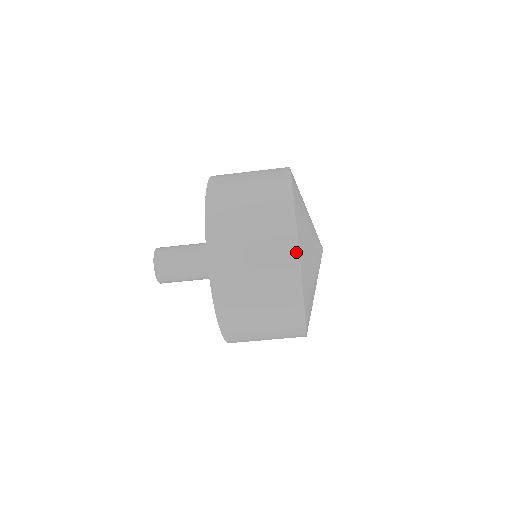
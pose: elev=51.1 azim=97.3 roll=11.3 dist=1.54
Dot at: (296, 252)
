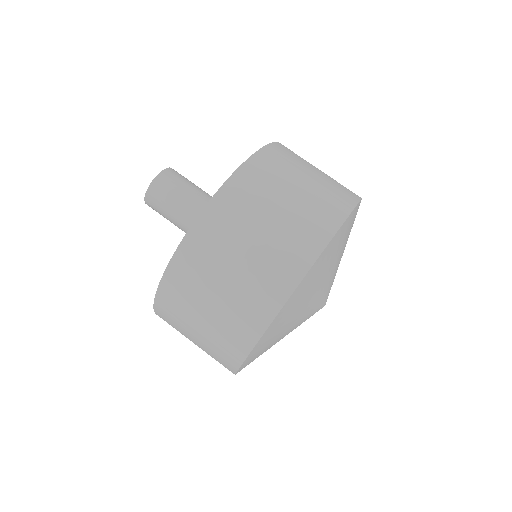
Dot at: (336, 226)
